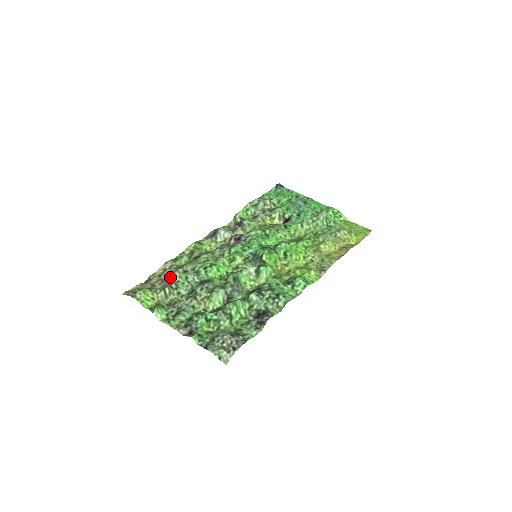
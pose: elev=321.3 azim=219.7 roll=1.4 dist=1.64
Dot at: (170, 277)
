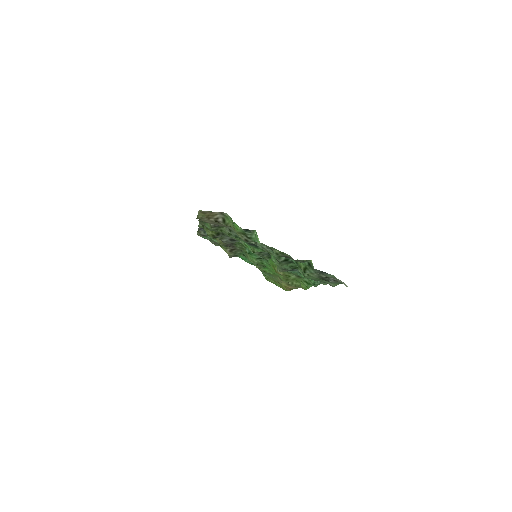
Dot at: occluded
